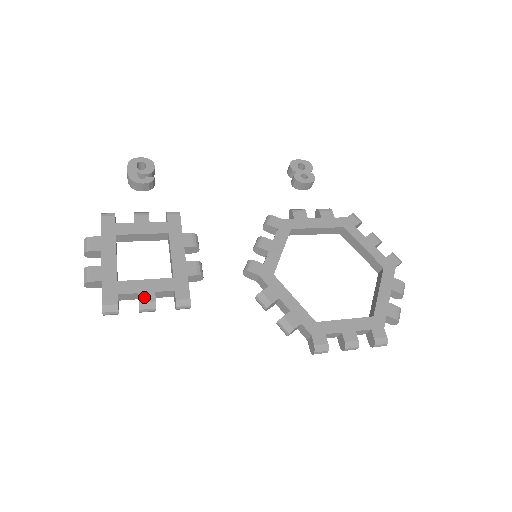
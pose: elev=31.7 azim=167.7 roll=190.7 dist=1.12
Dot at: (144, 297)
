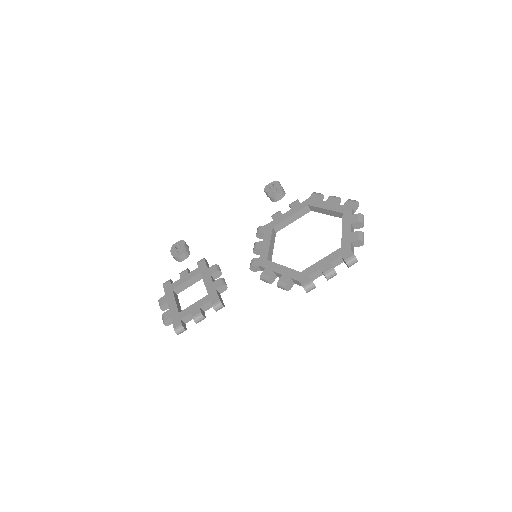
Dot at: (194, 313)
